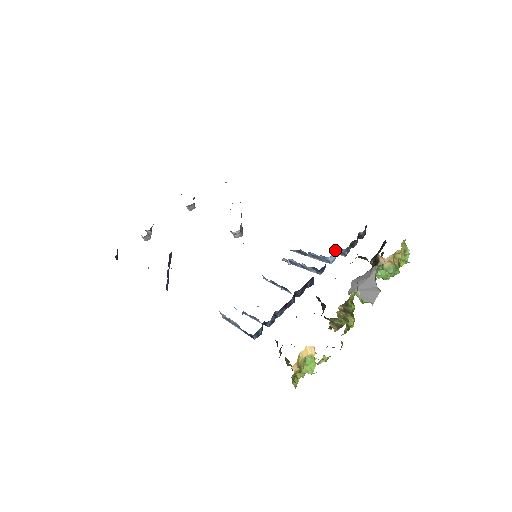
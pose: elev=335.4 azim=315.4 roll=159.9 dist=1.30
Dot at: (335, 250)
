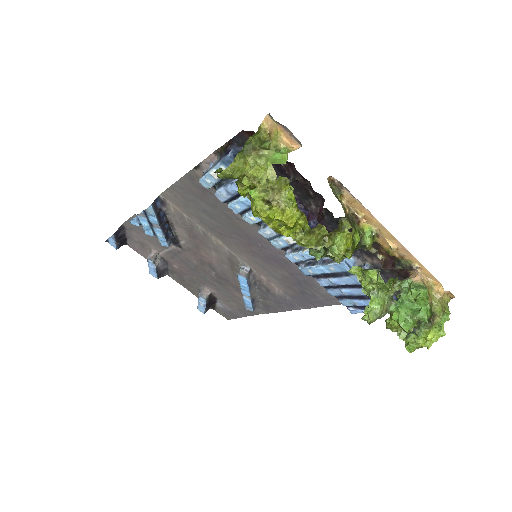
Dot at: occluded
